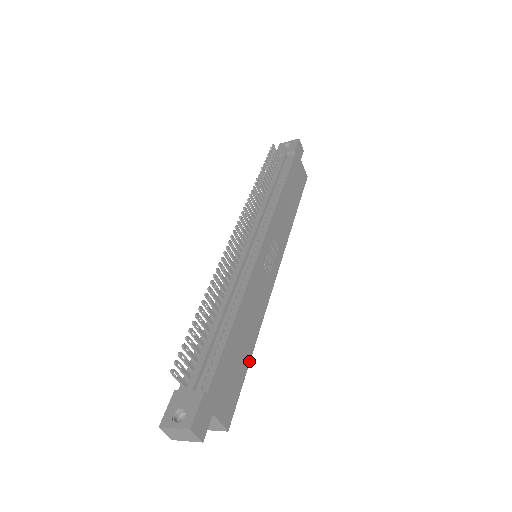
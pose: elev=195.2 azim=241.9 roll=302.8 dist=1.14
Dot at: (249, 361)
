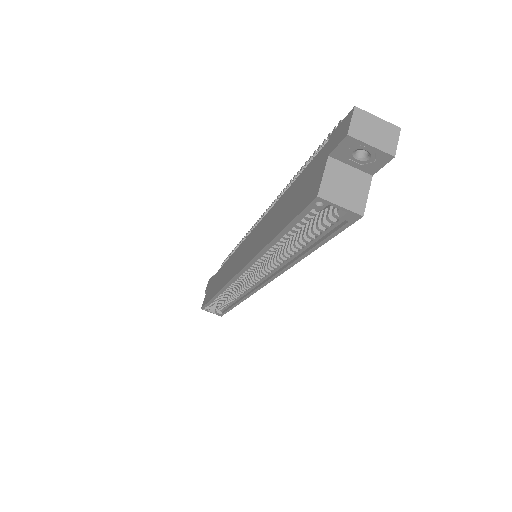
Dot at: (315, 249)
